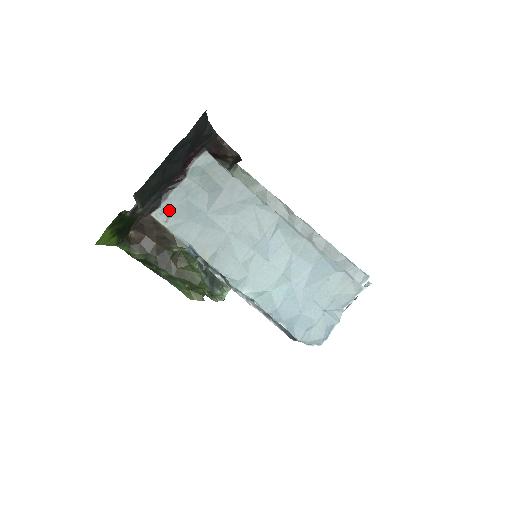
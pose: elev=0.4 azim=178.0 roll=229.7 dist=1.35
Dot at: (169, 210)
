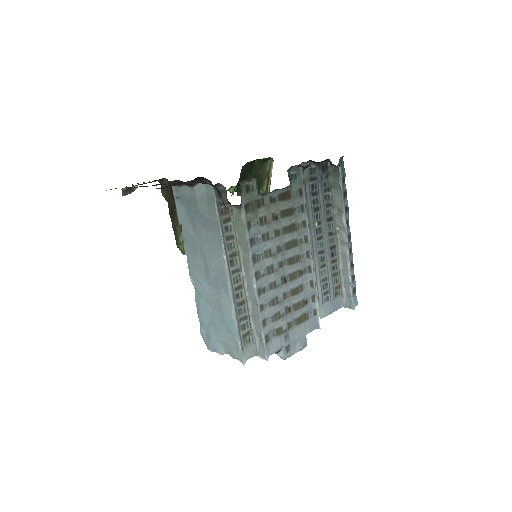
Dot at: (180, 194)
